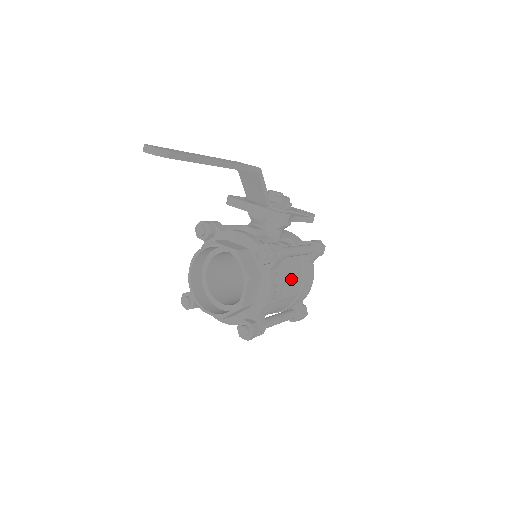
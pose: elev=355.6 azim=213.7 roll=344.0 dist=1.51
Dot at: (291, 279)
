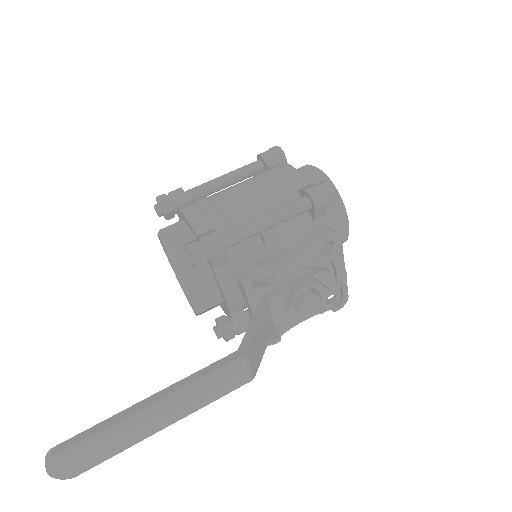
Dot at: occluded
